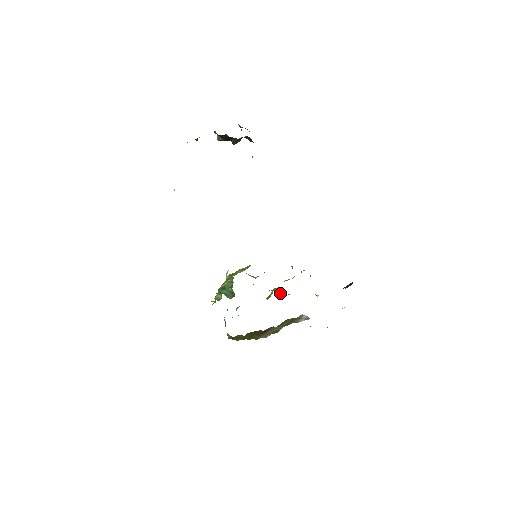
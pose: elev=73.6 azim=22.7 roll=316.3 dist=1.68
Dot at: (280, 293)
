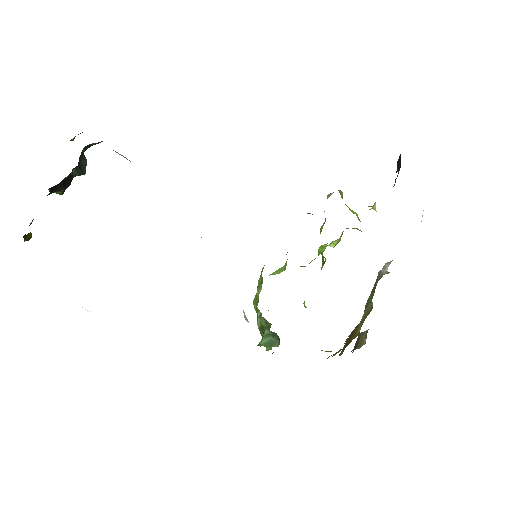
Dot at: (330, 245)
